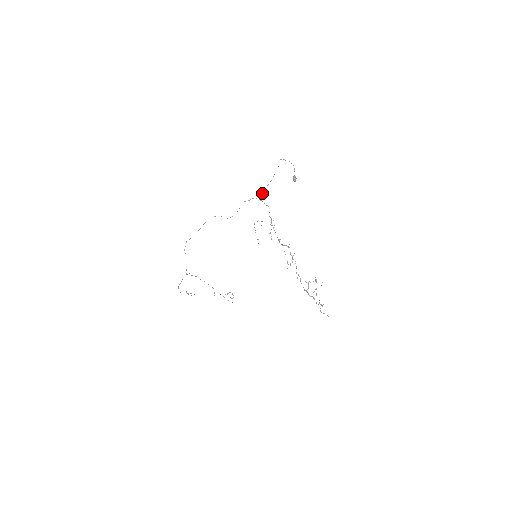
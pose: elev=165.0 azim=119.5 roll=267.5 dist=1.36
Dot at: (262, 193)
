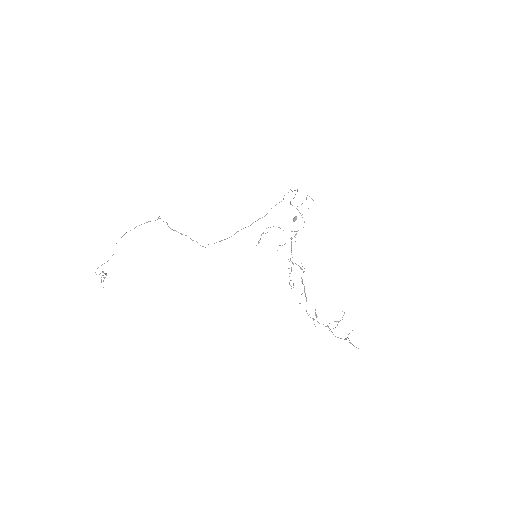
Dot at: occluded
